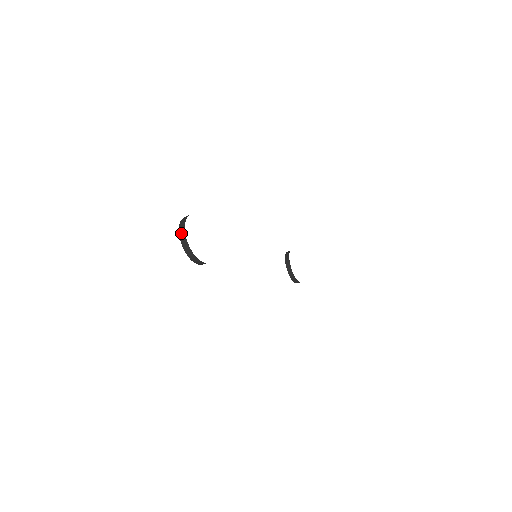
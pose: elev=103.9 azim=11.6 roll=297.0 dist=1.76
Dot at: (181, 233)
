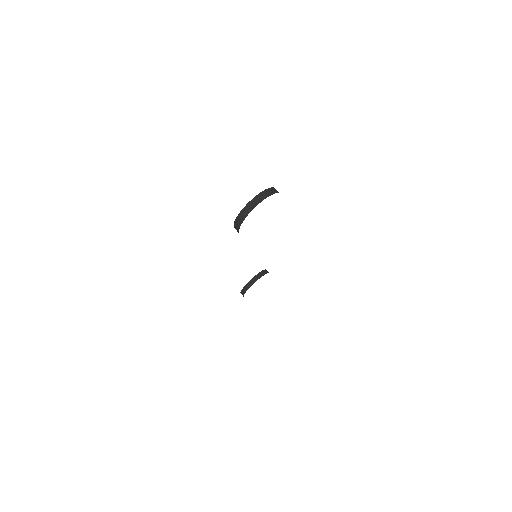
Dot at: (259, 197)
